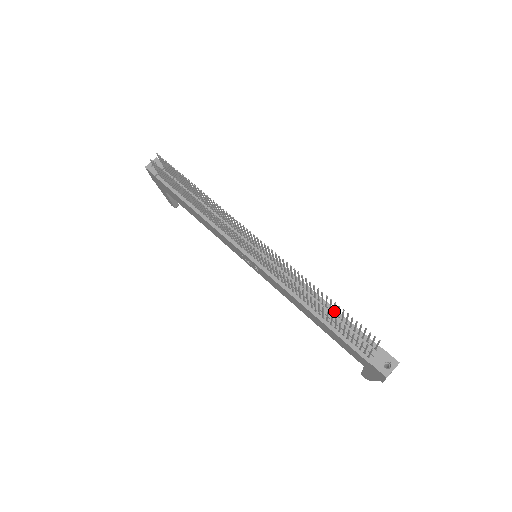
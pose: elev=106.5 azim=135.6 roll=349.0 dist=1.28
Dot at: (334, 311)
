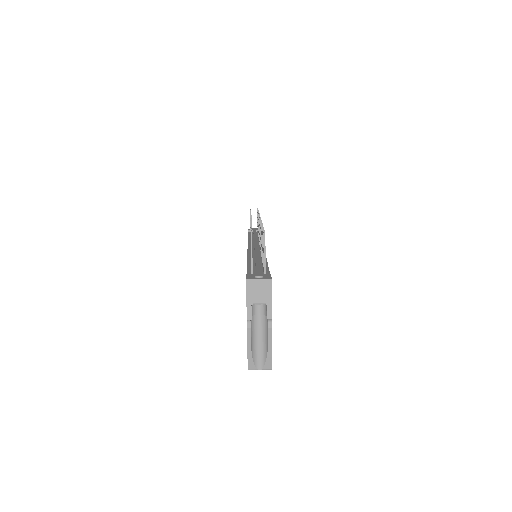
Dot at: (262, 252)
